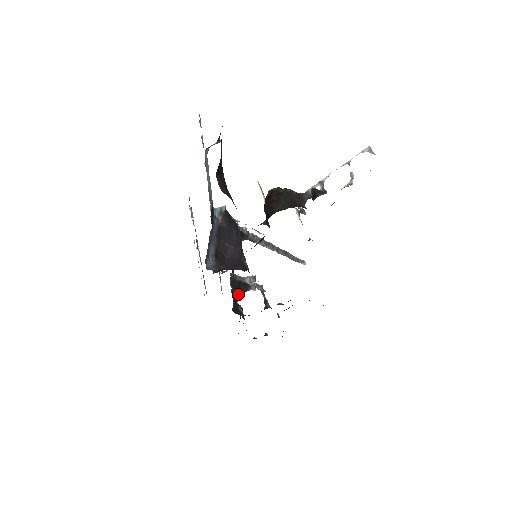
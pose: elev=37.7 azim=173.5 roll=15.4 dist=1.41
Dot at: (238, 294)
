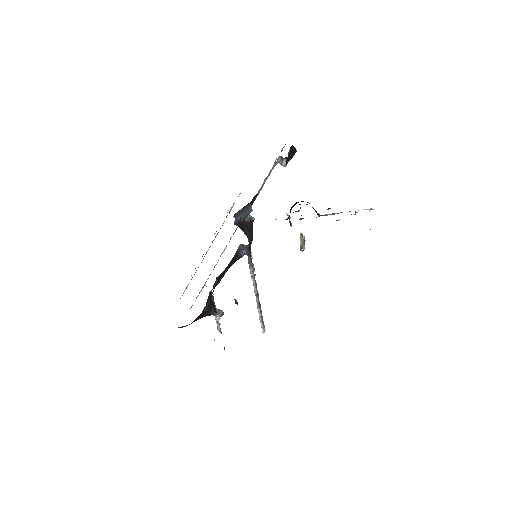
Dot at: occluded
